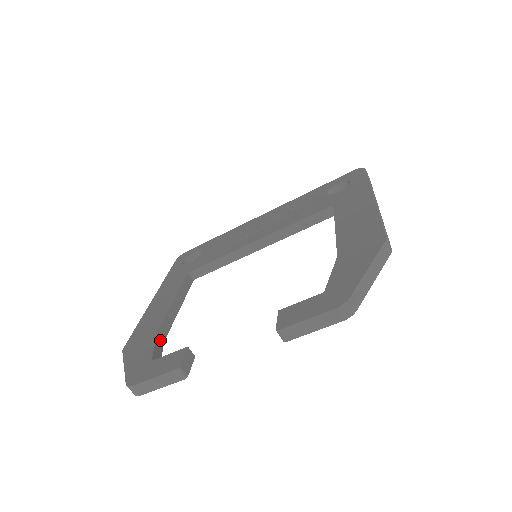
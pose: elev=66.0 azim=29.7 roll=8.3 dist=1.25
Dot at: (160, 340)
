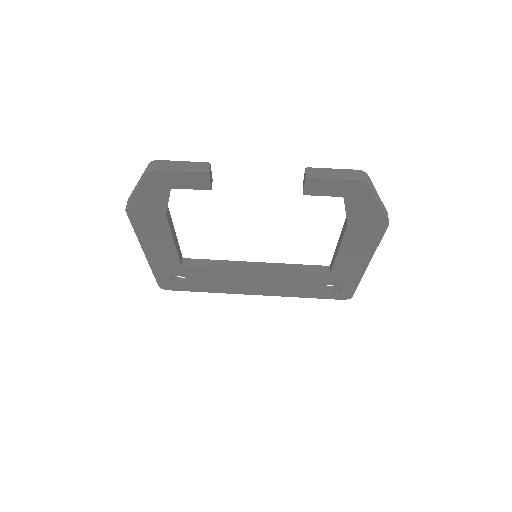
Dot at: occluded
